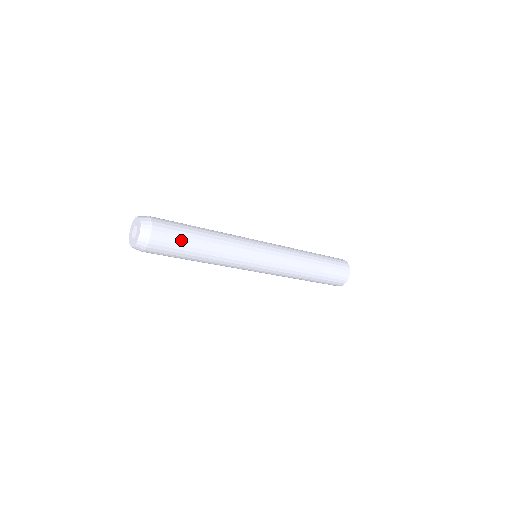
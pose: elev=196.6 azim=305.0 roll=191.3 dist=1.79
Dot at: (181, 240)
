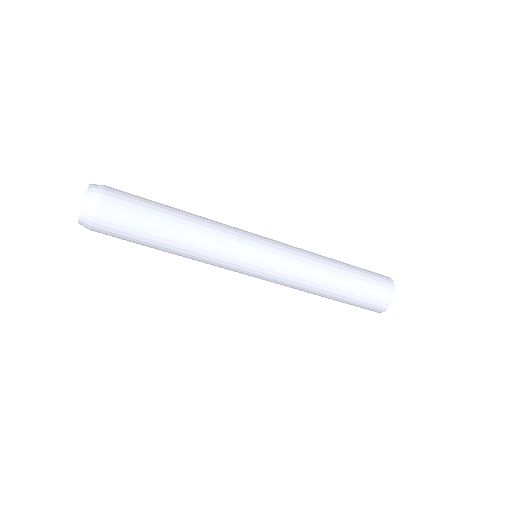
Dot at: (141, 217)
